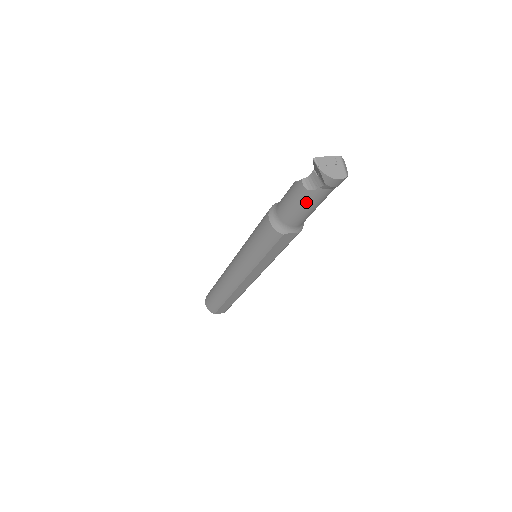
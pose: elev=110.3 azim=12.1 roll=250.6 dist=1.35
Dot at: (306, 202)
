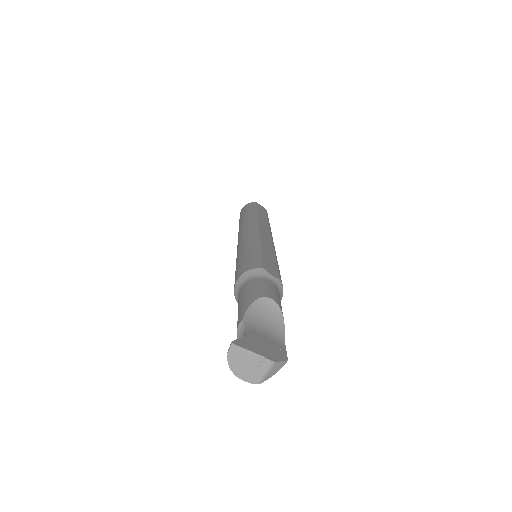
Dot at: occluded
